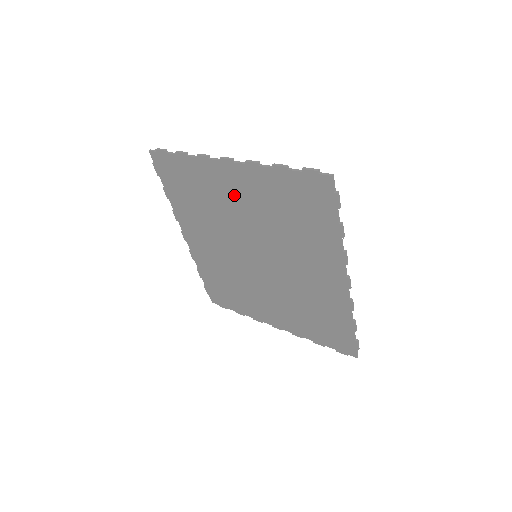
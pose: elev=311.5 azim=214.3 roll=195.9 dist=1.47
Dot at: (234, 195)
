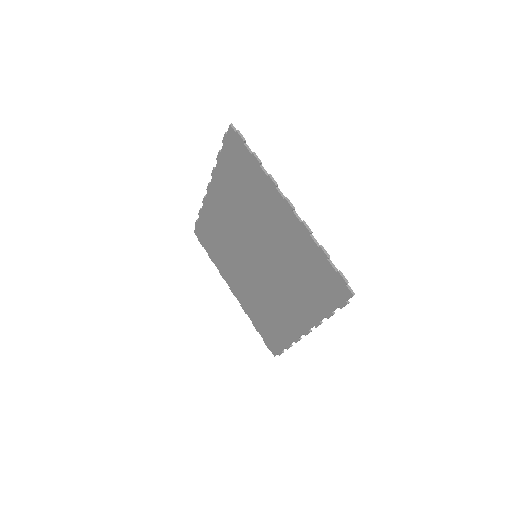
Dot at: (274, 221)
